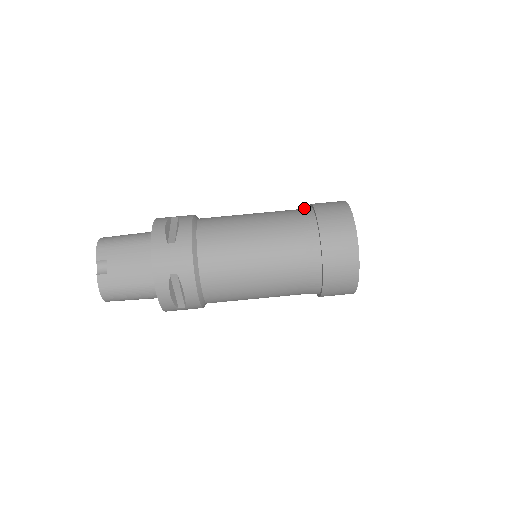
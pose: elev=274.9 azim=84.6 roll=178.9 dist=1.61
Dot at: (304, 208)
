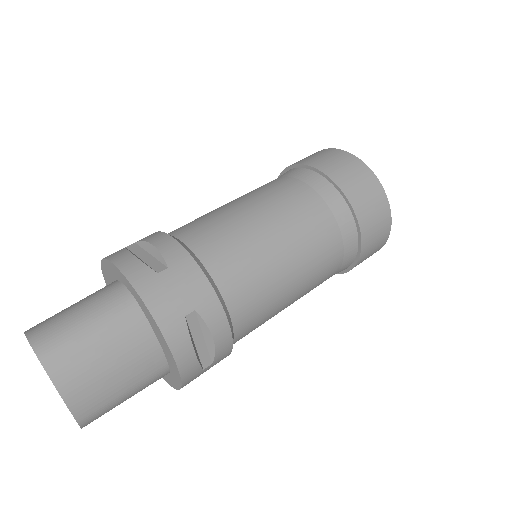
Dot at: occluded
